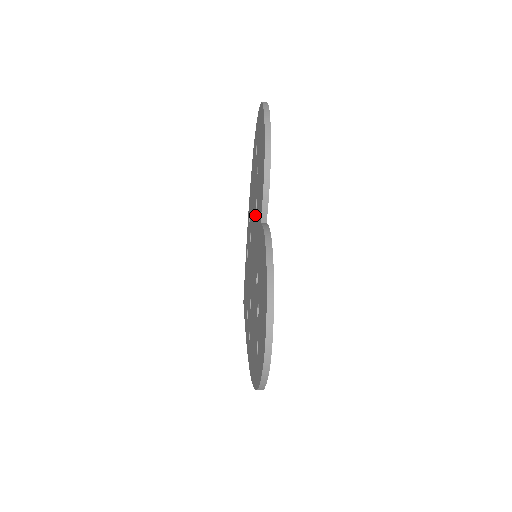
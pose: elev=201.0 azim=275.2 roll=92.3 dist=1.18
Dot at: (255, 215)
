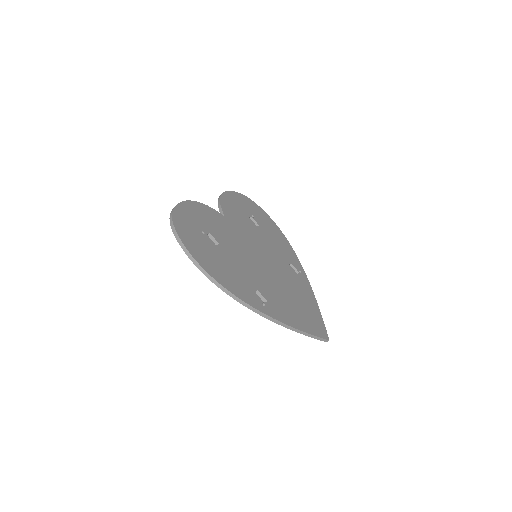
Dot at: occluded
